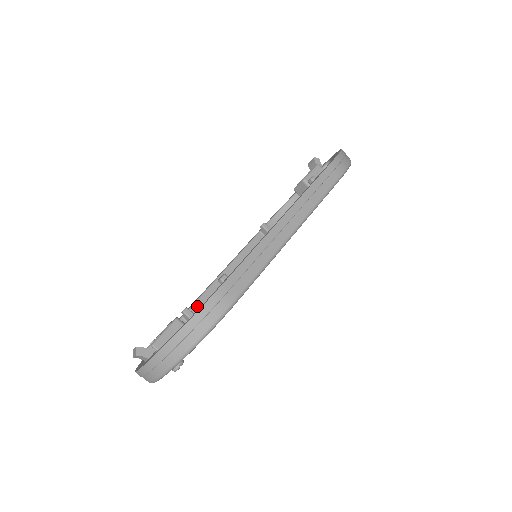
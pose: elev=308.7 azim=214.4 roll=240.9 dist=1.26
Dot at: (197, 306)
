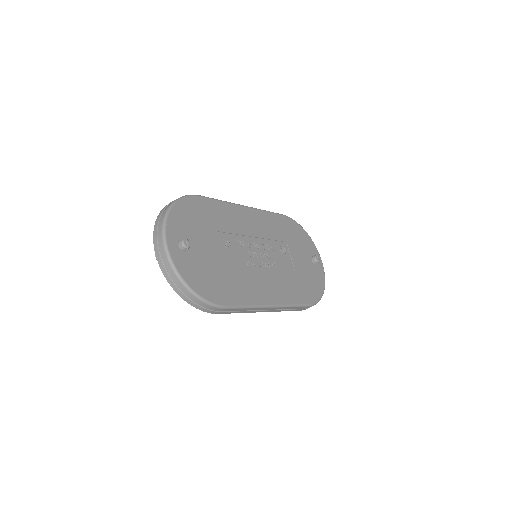
Dot at: occluded
